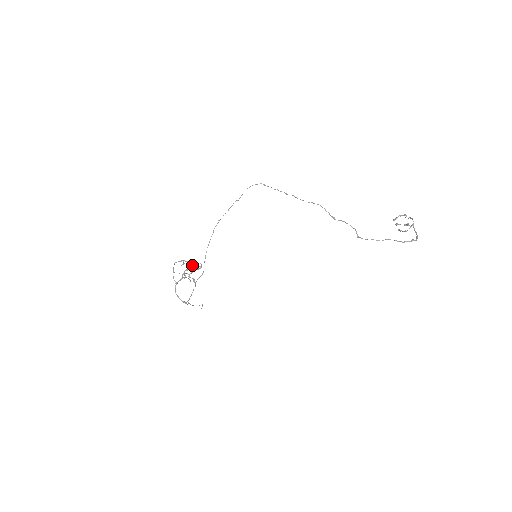
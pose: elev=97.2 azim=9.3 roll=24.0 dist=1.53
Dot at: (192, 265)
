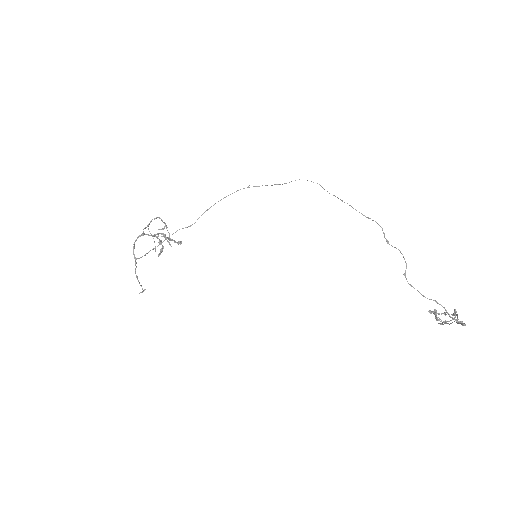
Dot at: occluded
